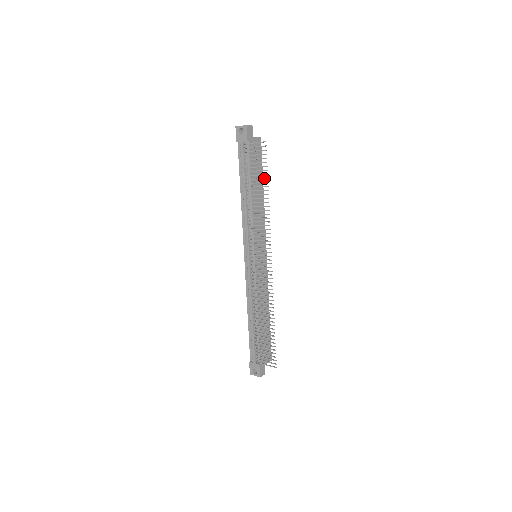
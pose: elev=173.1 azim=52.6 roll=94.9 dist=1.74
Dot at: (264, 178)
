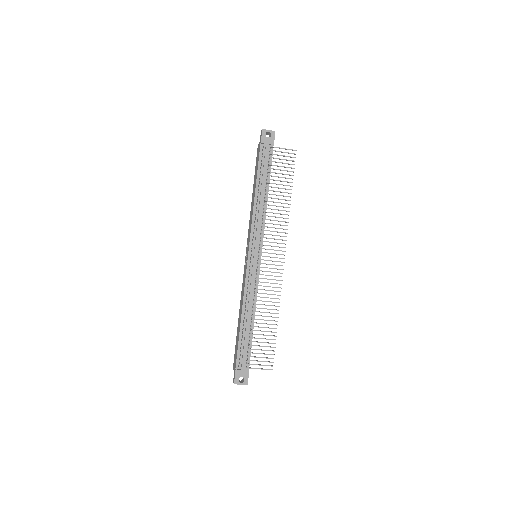
Dot at: occluded
